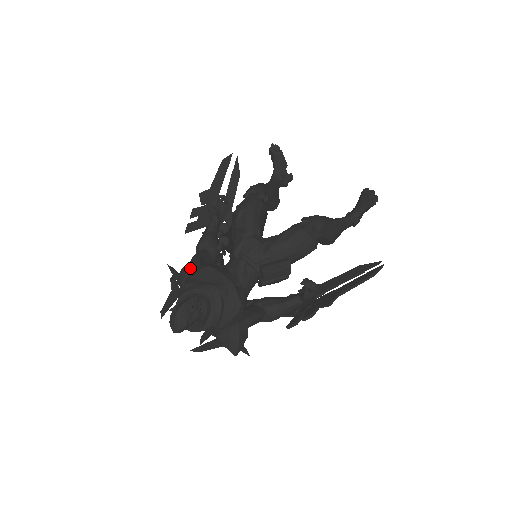
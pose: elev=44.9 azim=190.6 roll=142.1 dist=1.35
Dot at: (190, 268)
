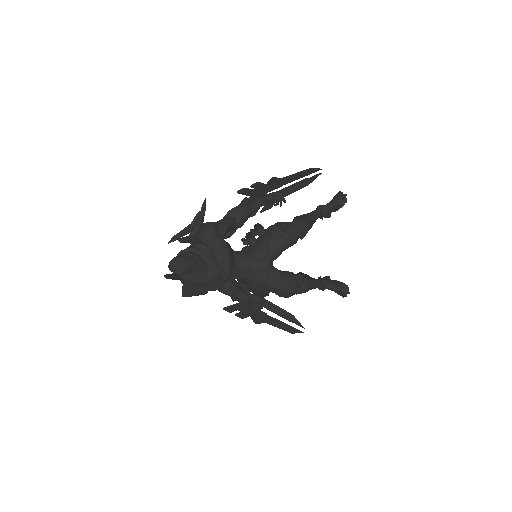
Dot at: (217, 233)
